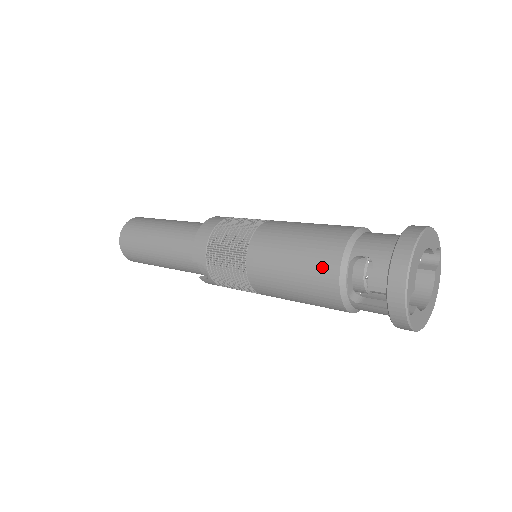
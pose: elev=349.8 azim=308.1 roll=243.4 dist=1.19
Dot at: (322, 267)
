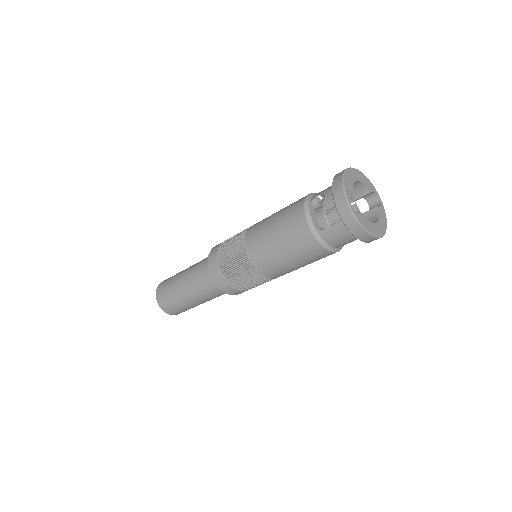
Dot at: (293, 214)
